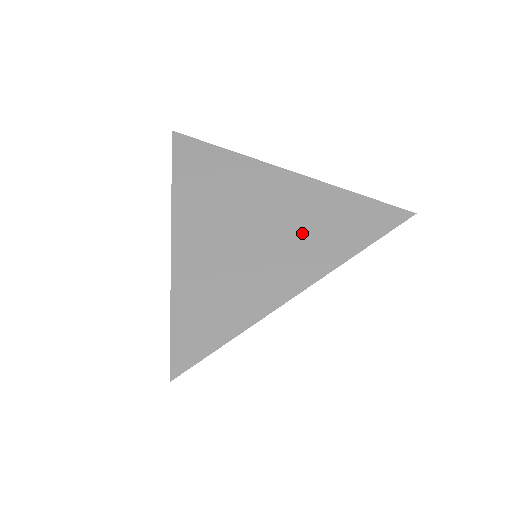
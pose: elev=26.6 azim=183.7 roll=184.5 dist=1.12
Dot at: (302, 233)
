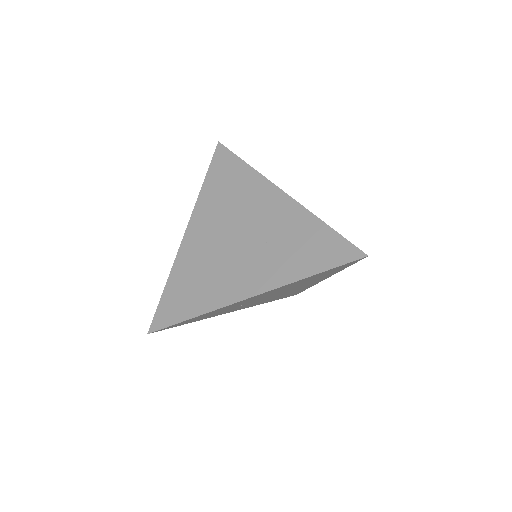
Dot at: (271, 250)
